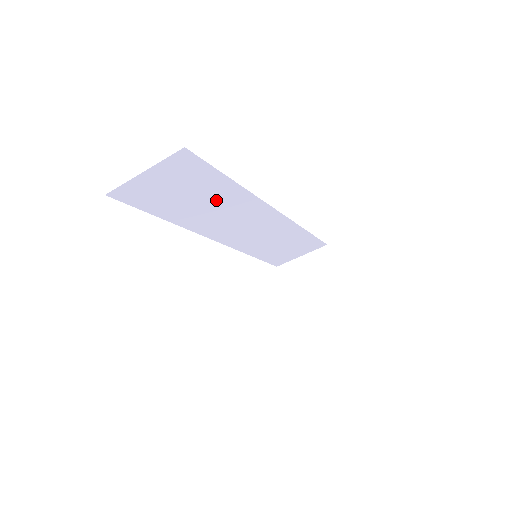
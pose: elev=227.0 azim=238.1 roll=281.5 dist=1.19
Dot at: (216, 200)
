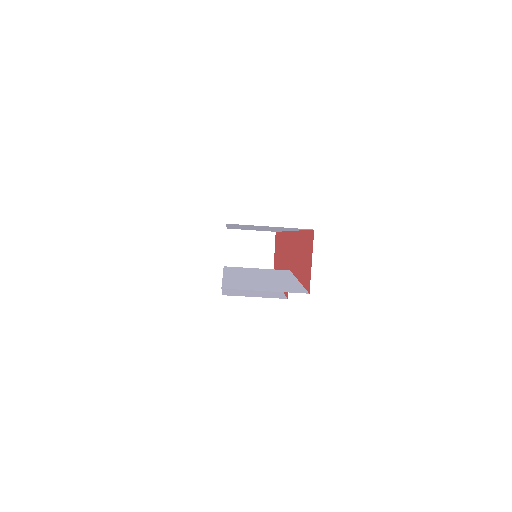
Dot at: occluded
